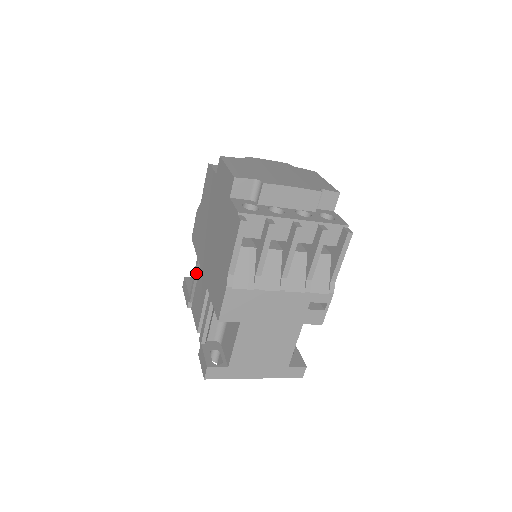
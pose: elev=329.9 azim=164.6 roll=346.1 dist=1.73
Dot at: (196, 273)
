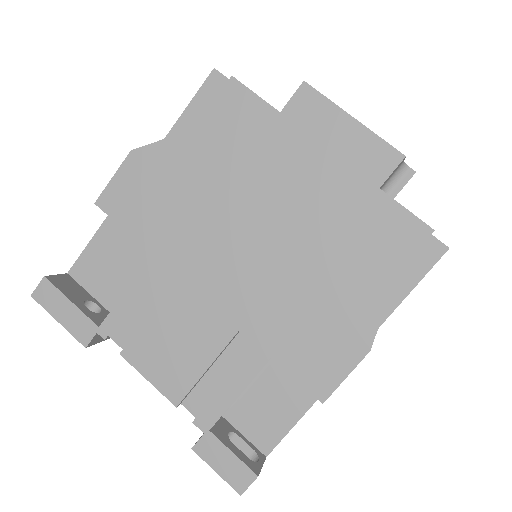
Dot at: (143, 285)
